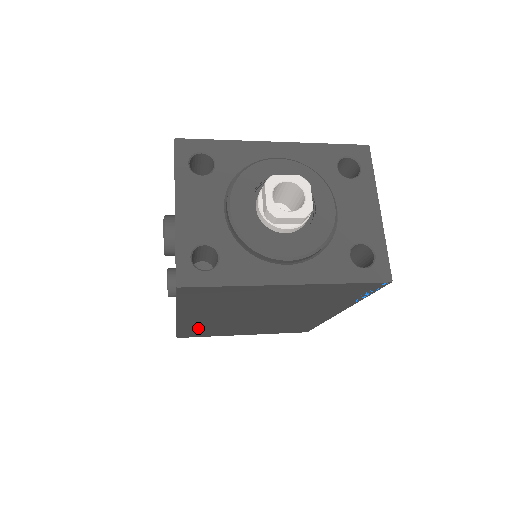
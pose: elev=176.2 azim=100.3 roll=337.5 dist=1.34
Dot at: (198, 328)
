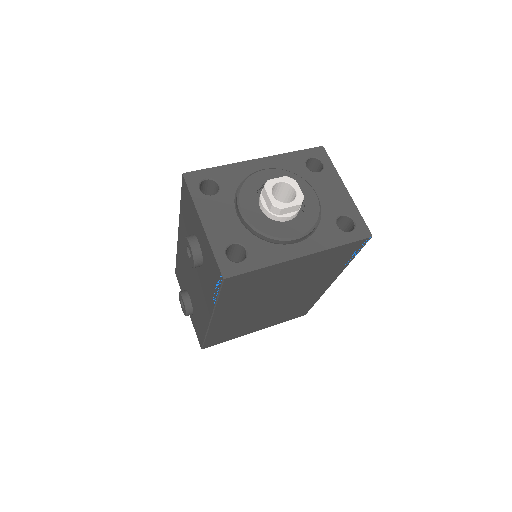
Dot at: (223, 330)
